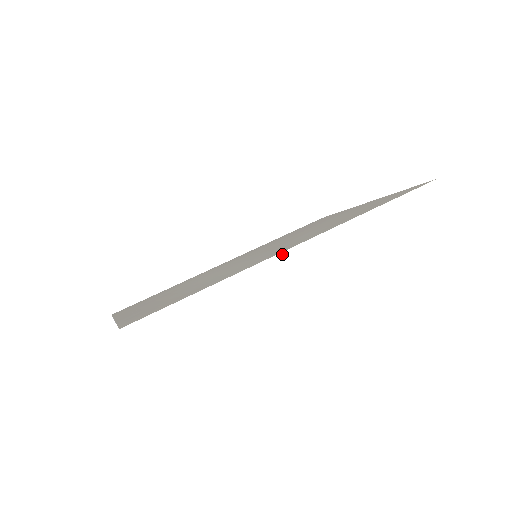
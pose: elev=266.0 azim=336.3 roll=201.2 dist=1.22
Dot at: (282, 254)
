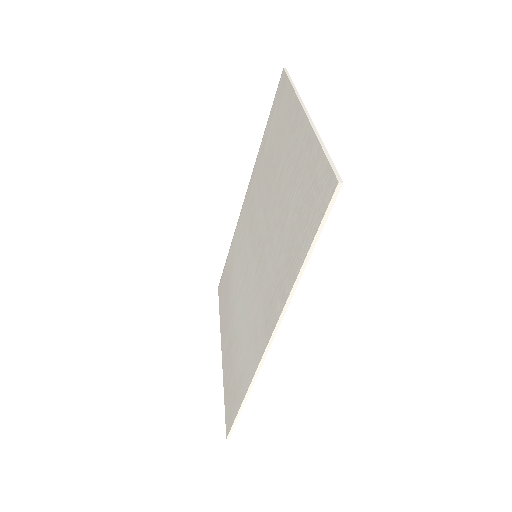
Dot at: (264, 357)
